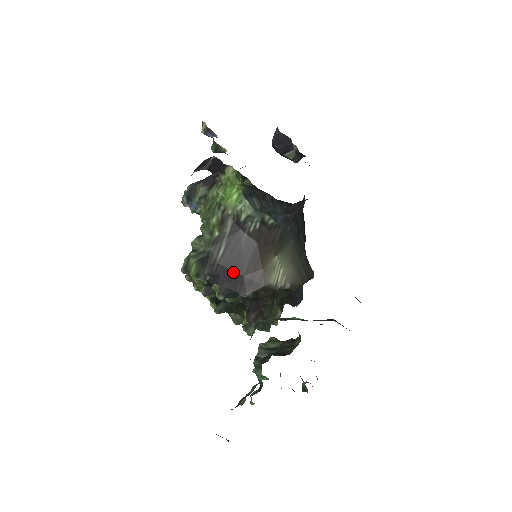
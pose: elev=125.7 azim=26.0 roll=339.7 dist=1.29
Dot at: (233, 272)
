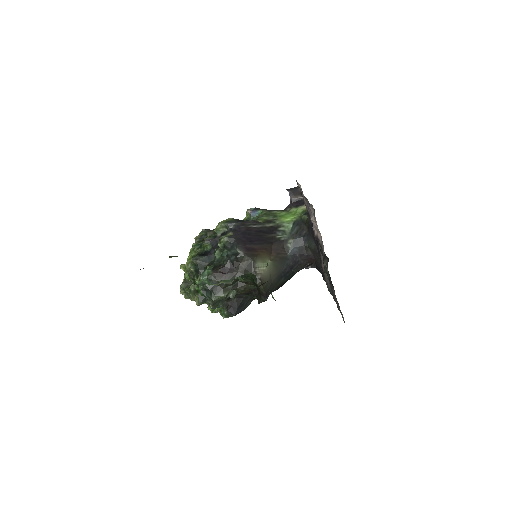
Dot at: (248, 237)
